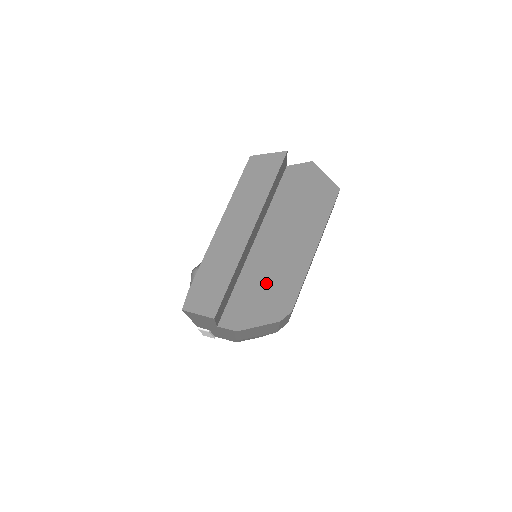
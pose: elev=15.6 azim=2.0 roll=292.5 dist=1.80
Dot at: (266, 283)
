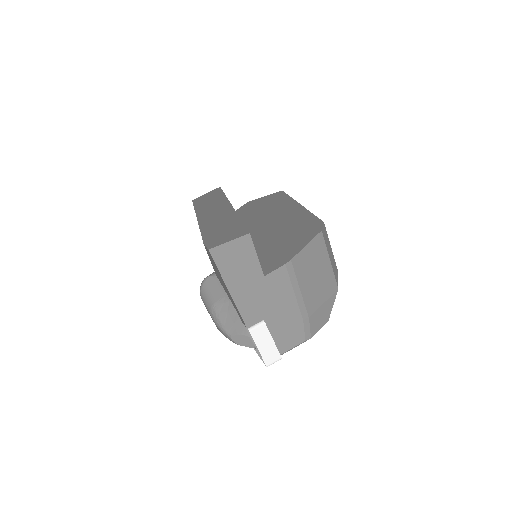
Dot at: (281, 235)
